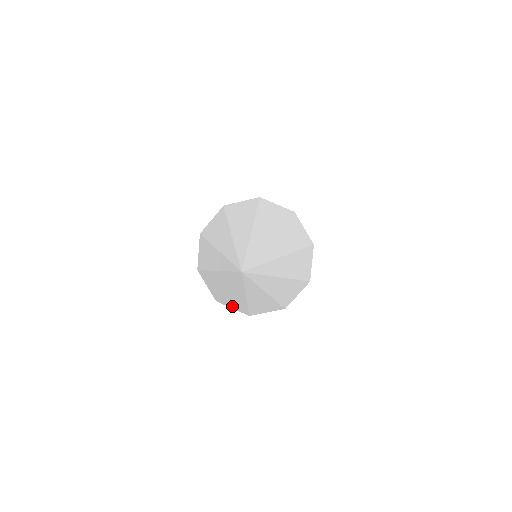
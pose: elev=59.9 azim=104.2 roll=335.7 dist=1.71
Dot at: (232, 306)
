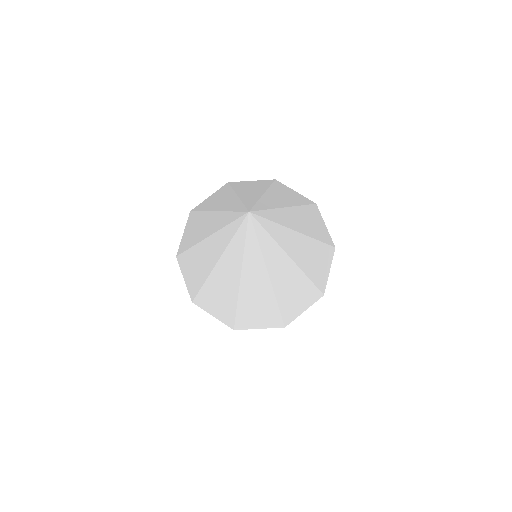
Dot at: (213, 310)
